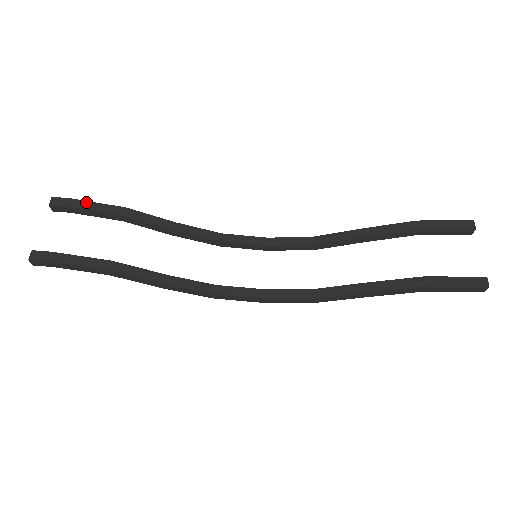
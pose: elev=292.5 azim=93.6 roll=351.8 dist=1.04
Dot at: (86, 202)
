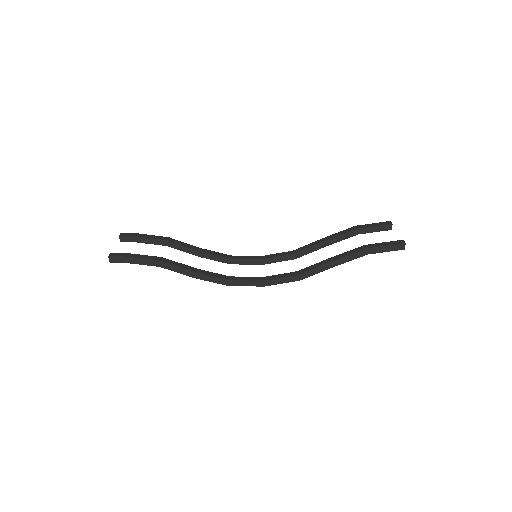
Dot at: (143, 234)
